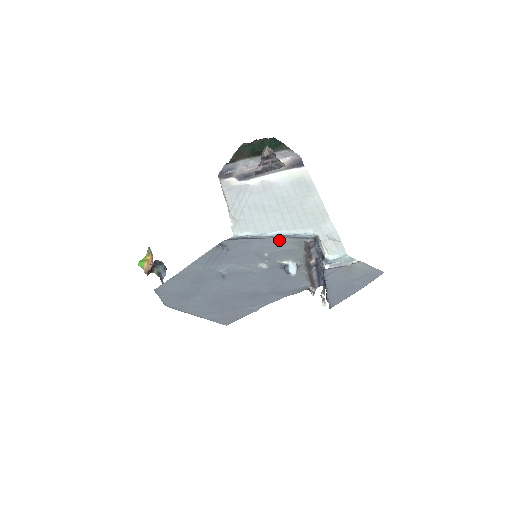
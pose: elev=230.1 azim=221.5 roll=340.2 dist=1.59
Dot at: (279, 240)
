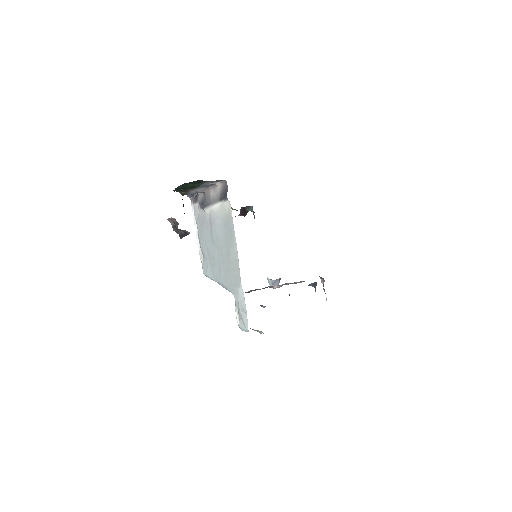
Dot at: occluded
